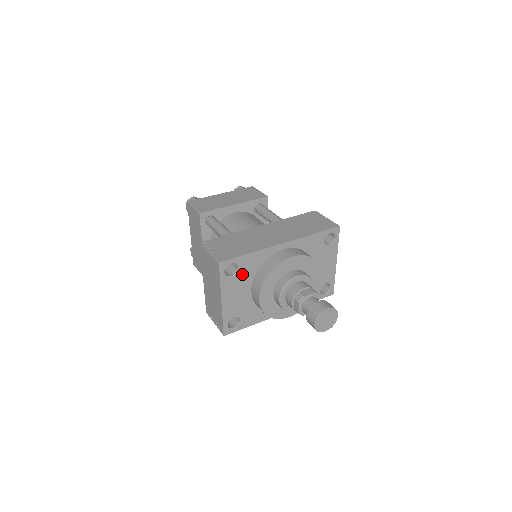
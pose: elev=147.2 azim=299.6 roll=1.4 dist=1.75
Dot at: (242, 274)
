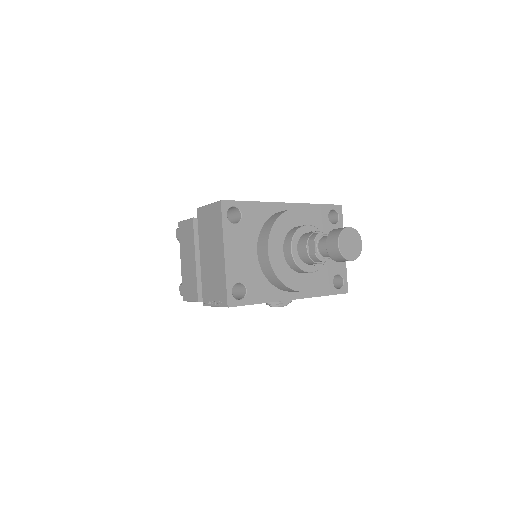
Dot at: (246, 225)
